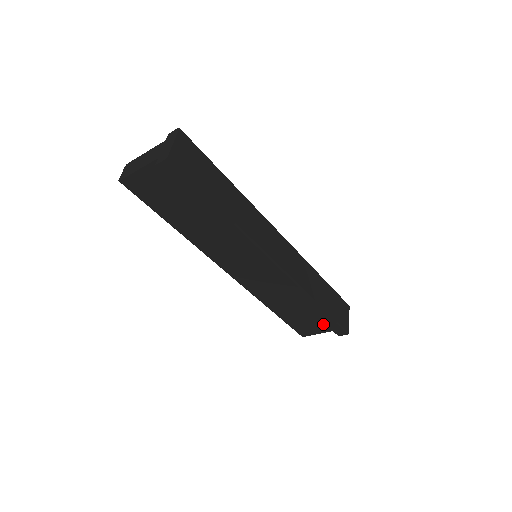
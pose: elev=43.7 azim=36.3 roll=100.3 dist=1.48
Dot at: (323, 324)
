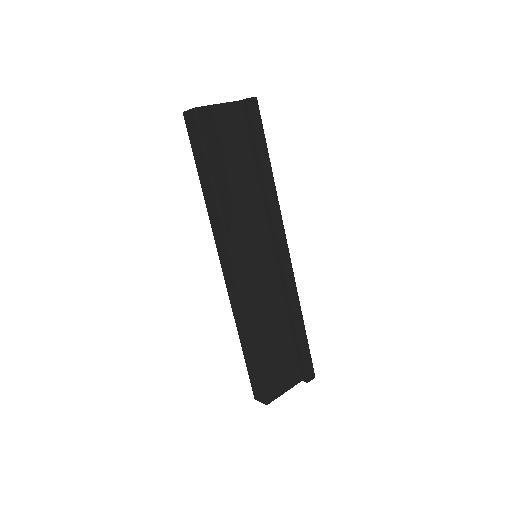
Dot at: (292, 370)
